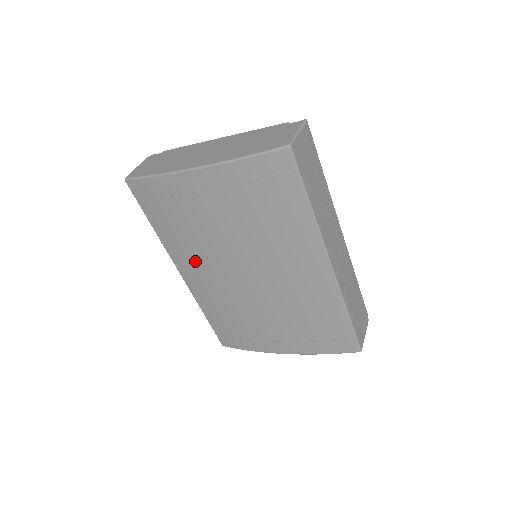
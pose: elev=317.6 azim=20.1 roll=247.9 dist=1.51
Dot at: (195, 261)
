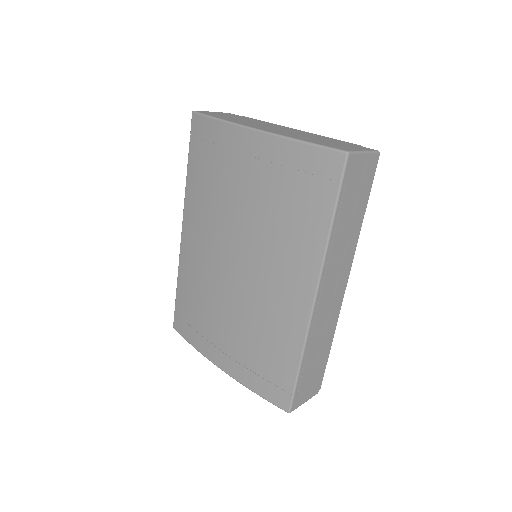
Dot at: (201, 223)
